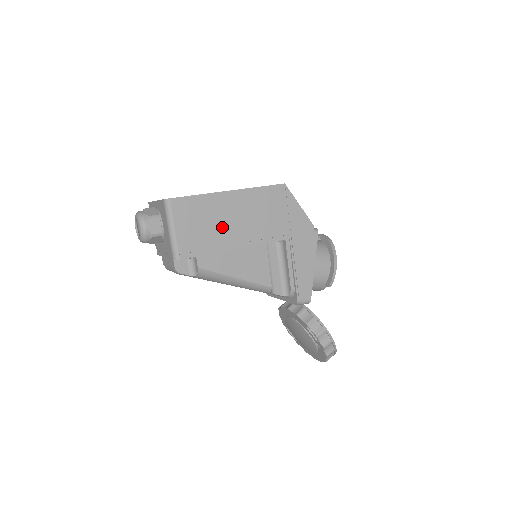
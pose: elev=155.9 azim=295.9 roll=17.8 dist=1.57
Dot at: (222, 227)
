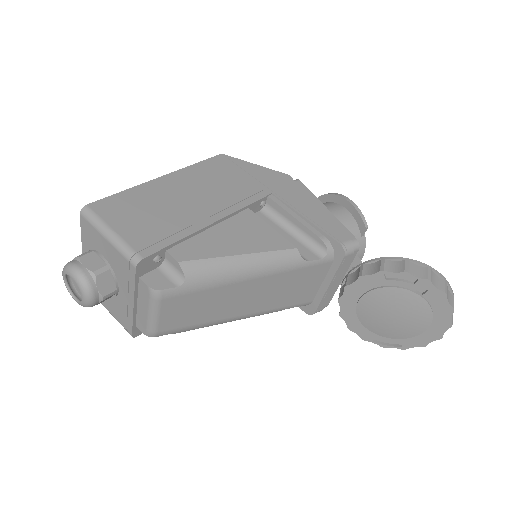
Dot at: (178, 209)
